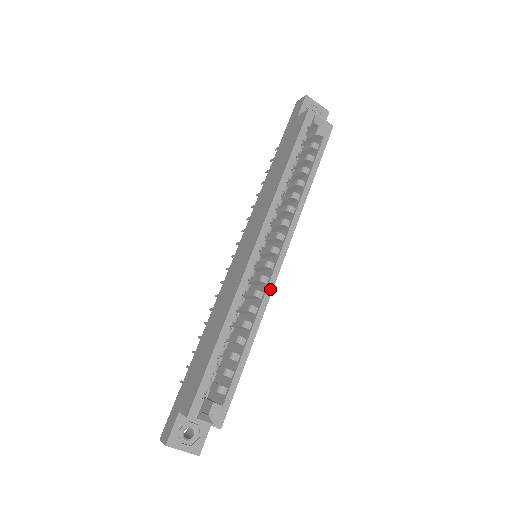
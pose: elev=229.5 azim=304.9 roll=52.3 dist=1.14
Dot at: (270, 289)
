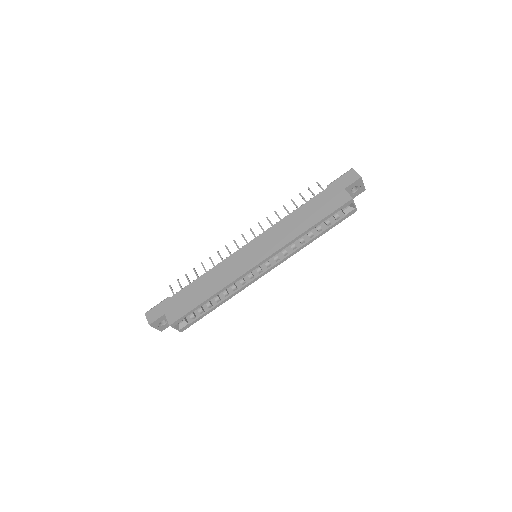
Dot at: (251, 283)
